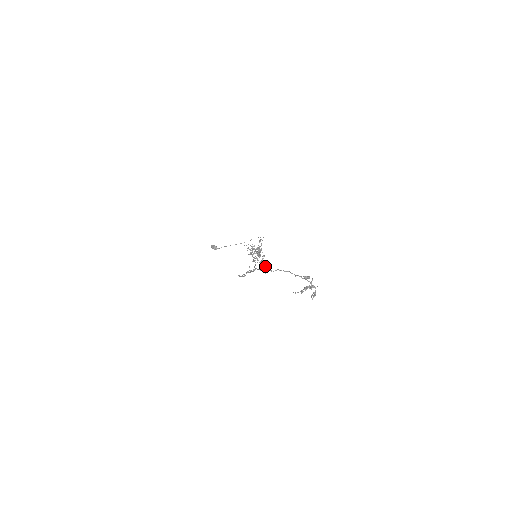
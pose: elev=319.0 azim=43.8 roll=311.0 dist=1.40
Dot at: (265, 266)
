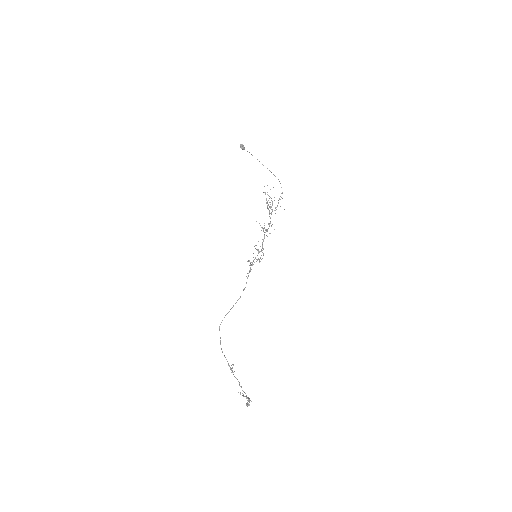
Dot at: (232, 368)
